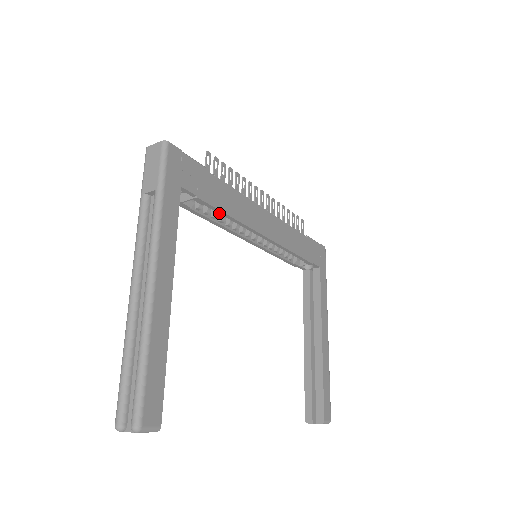
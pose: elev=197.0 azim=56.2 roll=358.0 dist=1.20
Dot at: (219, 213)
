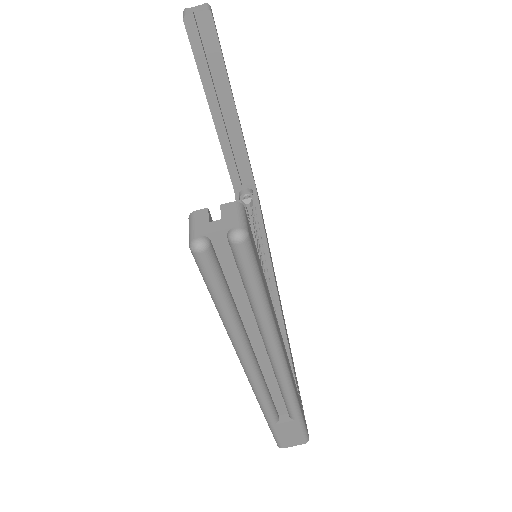
Dot at: (258, 218)
